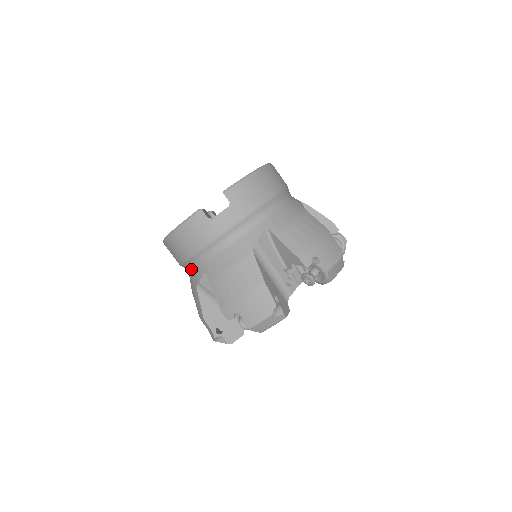
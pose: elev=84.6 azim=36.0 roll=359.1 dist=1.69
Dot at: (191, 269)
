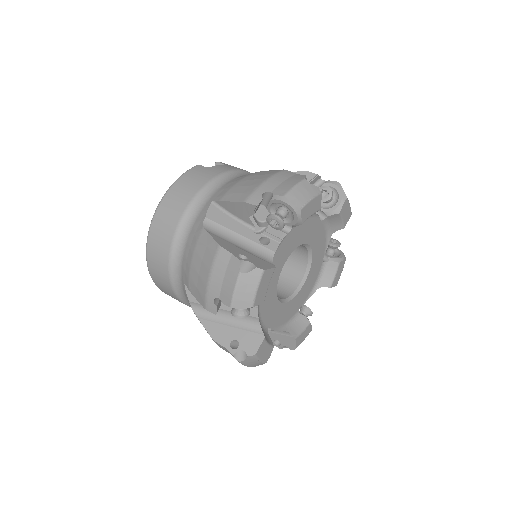
Dot at: (190, 225)
